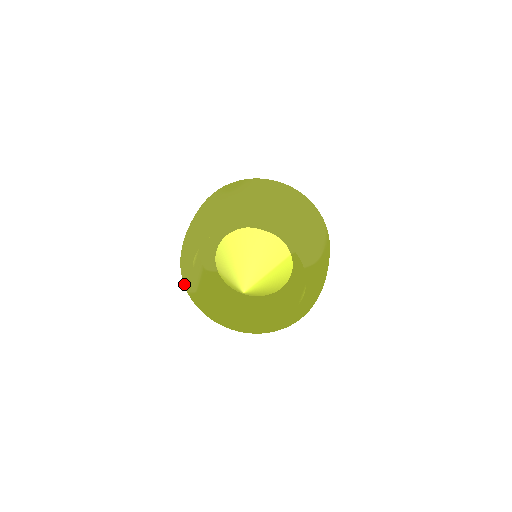
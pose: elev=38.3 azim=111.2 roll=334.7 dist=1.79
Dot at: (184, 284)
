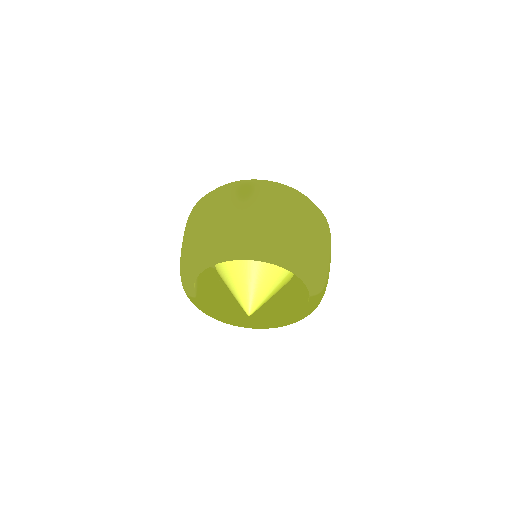
Dot at: occluded
